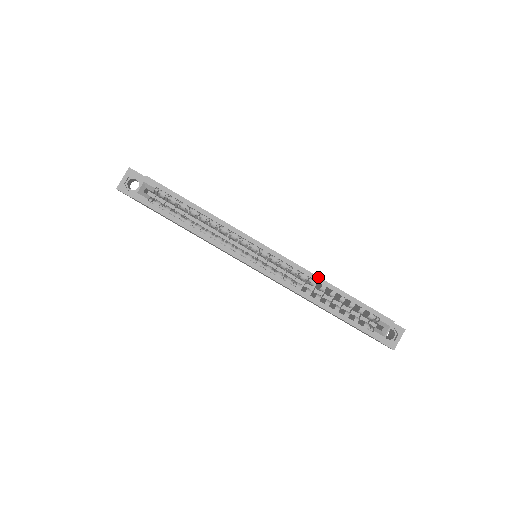
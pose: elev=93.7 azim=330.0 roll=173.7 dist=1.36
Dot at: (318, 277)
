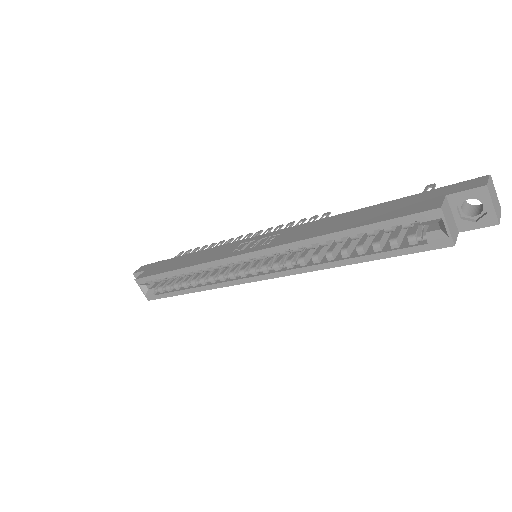
Dot at: (305, 240)
